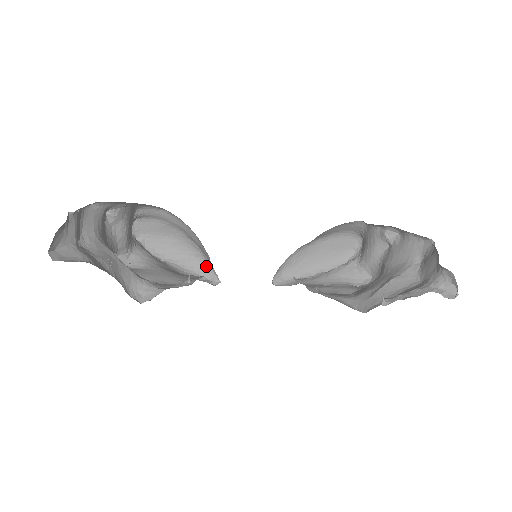
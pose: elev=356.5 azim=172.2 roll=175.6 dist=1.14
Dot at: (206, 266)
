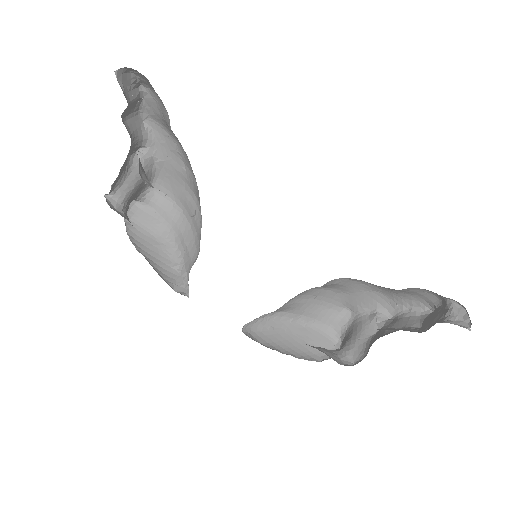
Dot at: (179, 279)
